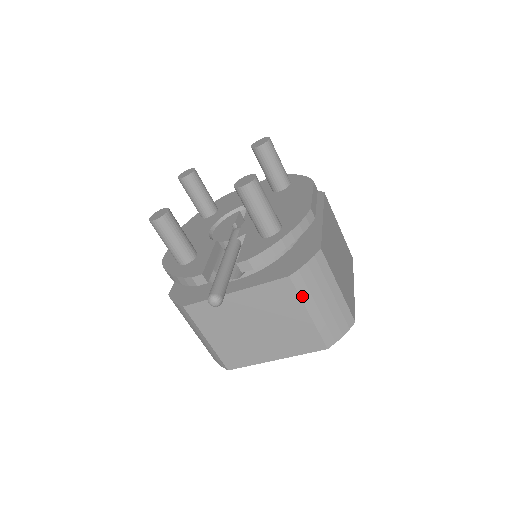
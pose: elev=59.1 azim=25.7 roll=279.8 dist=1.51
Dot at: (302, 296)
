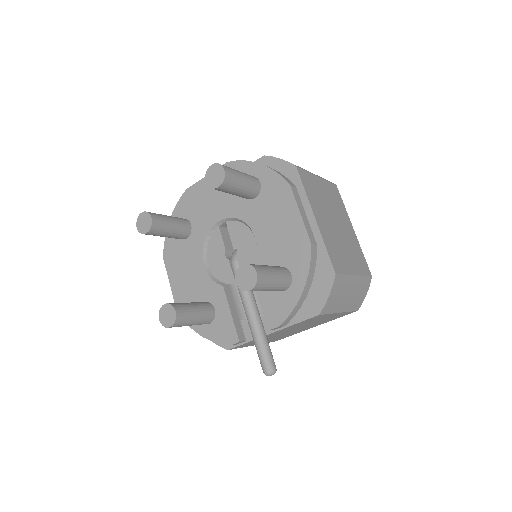
Dot at: (332, 312)
